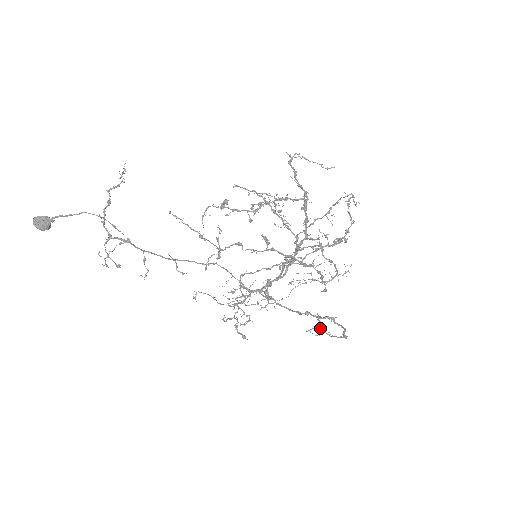
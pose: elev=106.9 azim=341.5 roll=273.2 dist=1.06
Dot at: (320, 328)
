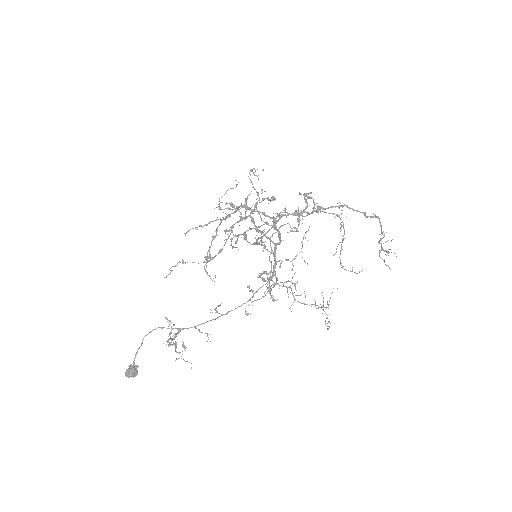
Dot at: occluded
